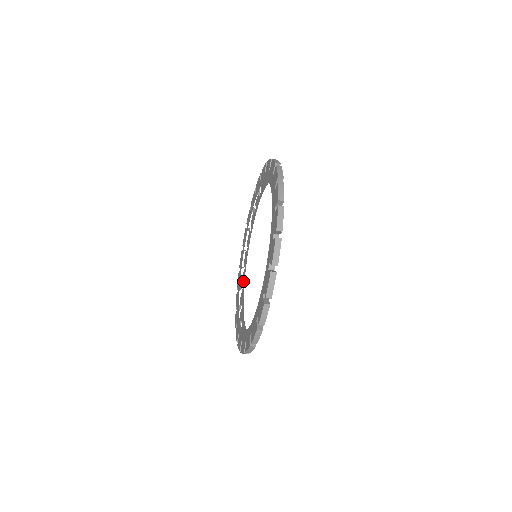
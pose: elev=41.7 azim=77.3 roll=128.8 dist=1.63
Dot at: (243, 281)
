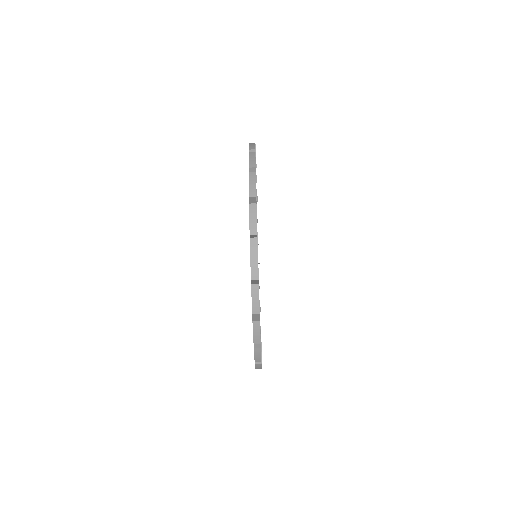
Dot at: occluded
